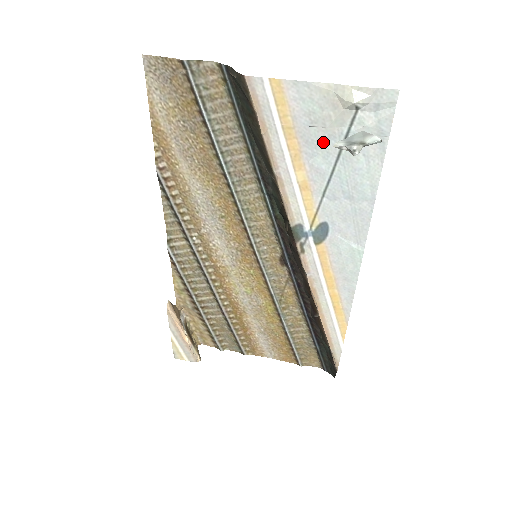
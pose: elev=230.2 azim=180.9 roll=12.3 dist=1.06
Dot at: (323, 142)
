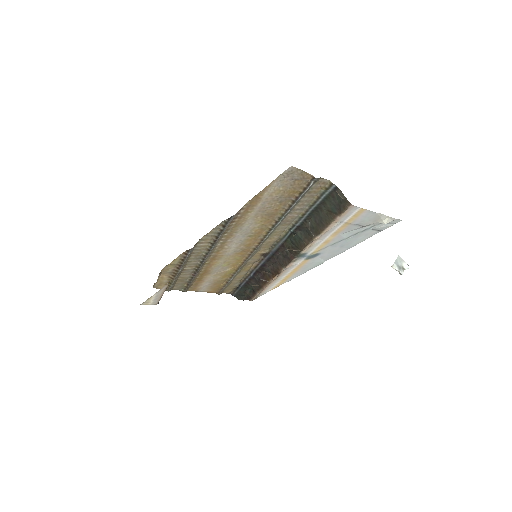
Dot at: (355, 229)
